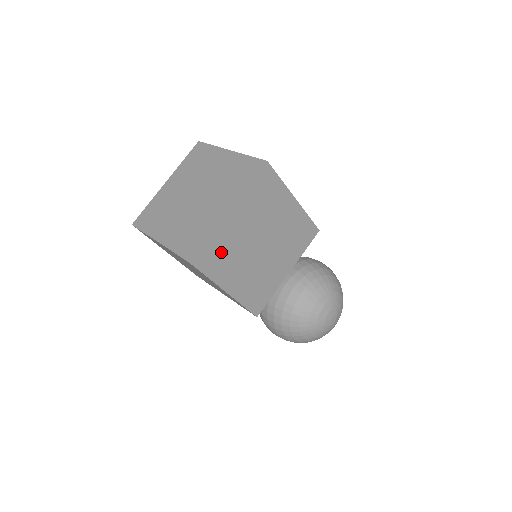
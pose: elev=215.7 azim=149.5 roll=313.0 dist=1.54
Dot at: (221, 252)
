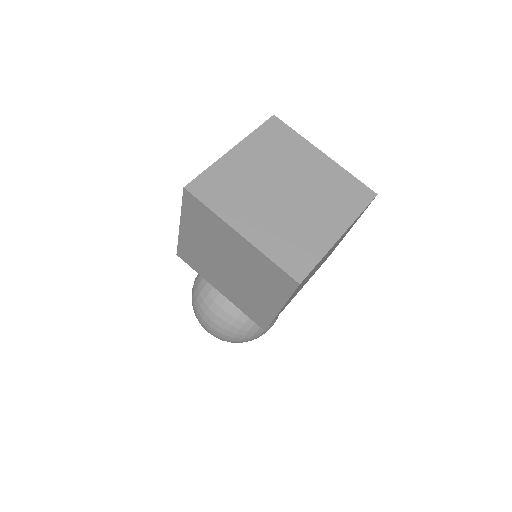
Dot at: (310, 273)
